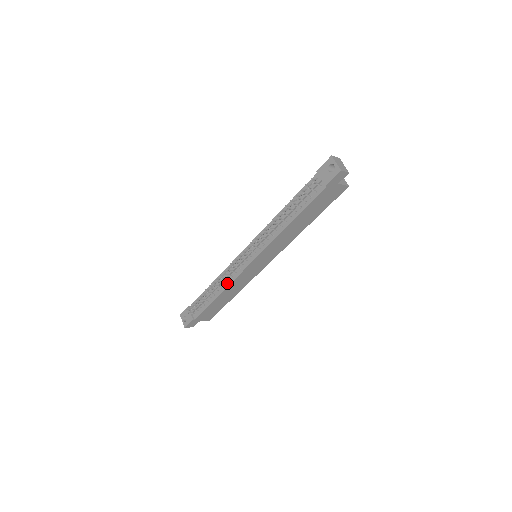
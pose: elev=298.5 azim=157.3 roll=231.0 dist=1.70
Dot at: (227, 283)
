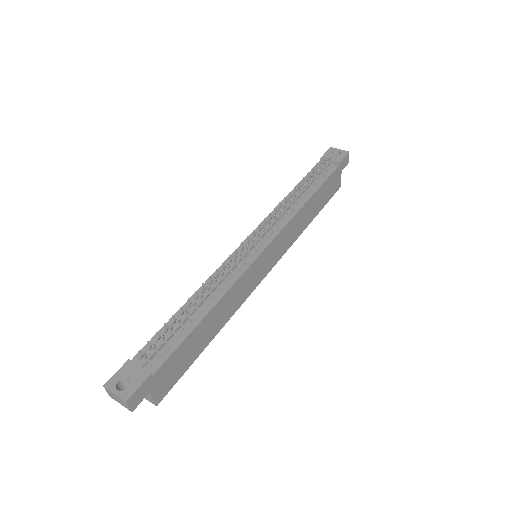
Dot at: (225, 287)
